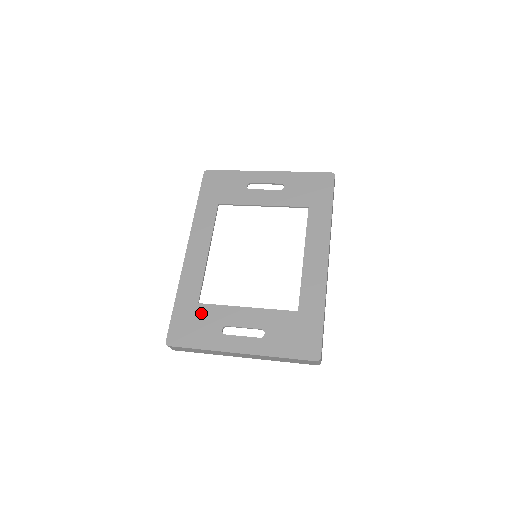
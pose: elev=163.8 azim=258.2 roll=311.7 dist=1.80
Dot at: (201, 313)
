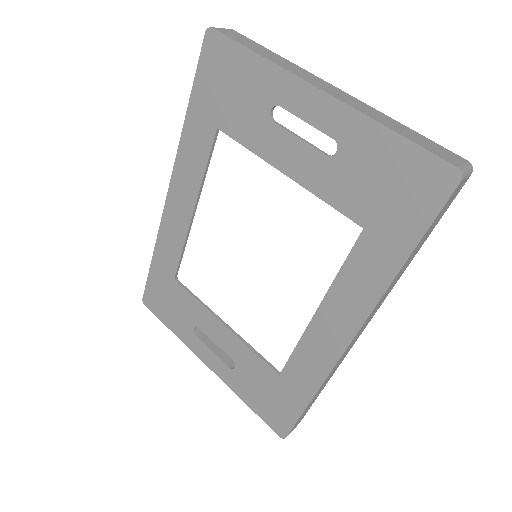
Dot at: (176, 294)
